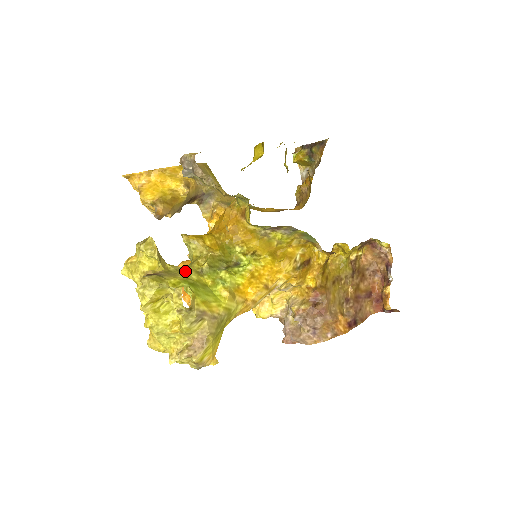
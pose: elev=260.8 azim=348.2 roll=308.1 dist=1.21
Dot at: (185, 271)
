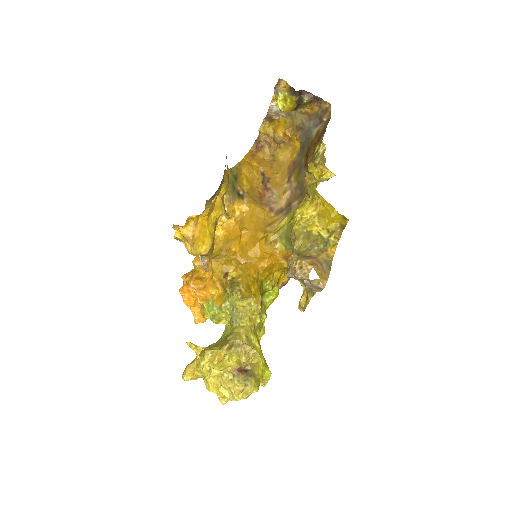
Dot at: (248, 339)
